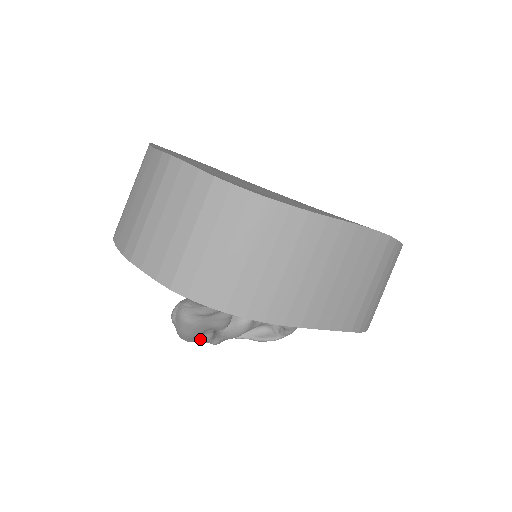
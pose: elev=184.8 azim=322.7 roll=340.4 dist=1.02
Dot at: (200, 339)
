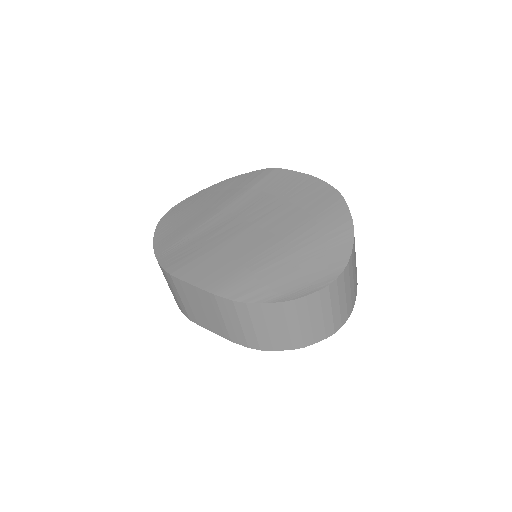
Dot at: occluded
